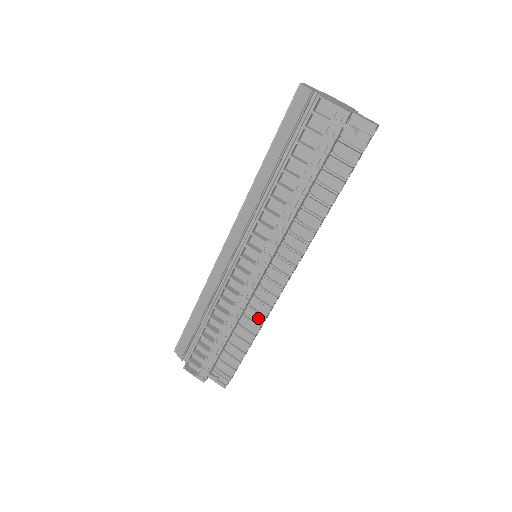
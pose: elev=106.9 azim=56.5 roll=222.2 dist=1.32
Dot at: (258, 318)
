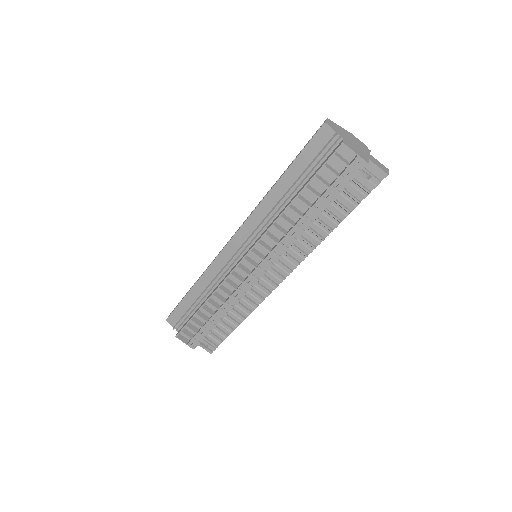
Dot at: (251, 306)
